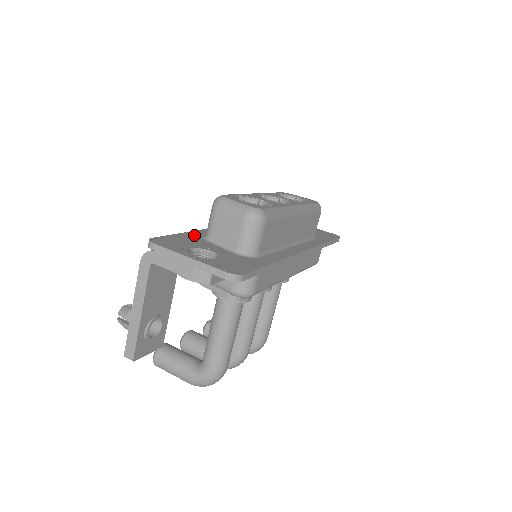
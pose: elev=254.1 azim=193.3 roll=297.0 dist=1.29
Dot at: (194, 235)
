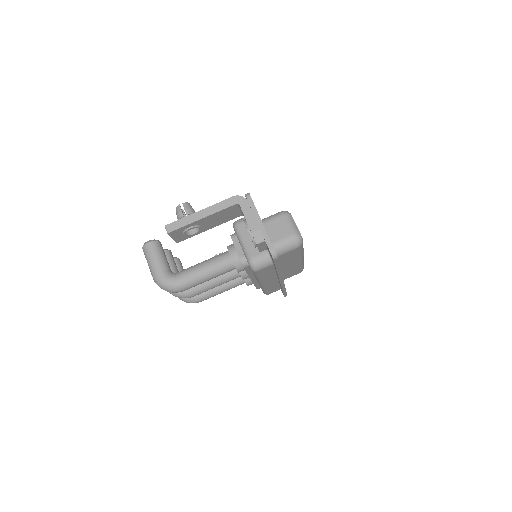
Dot at: occluded
